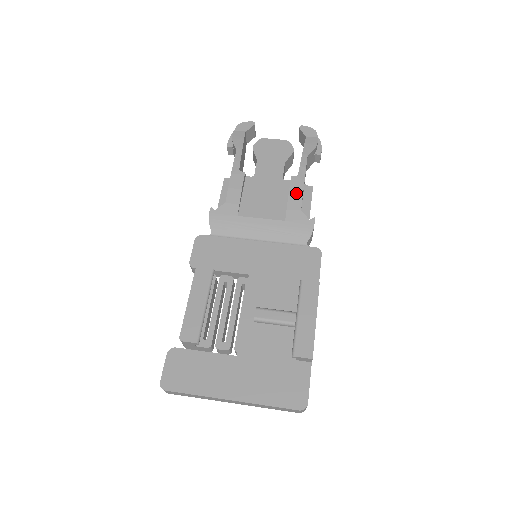
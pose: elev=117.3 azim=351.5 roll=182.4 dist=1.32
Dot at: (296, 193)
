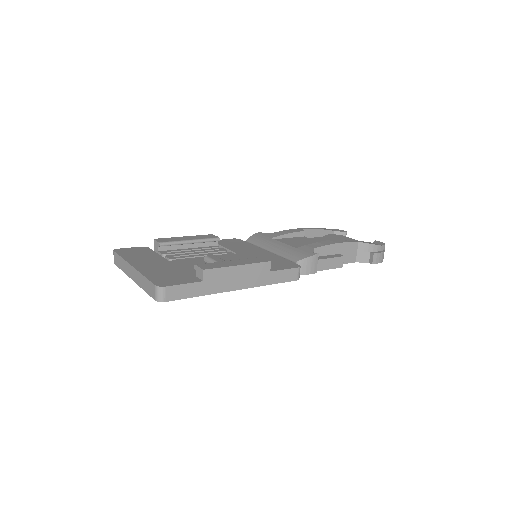
Dot at: (323, 243)
